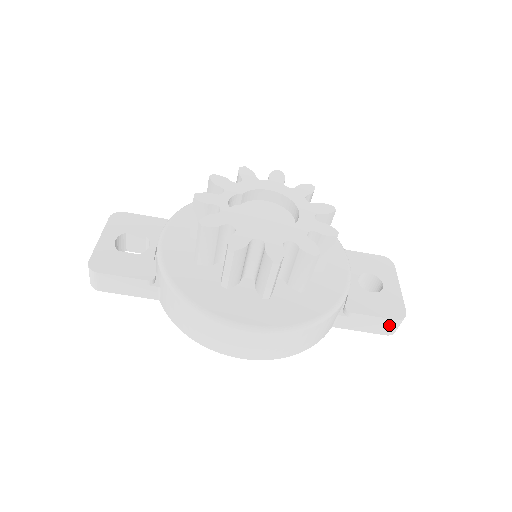
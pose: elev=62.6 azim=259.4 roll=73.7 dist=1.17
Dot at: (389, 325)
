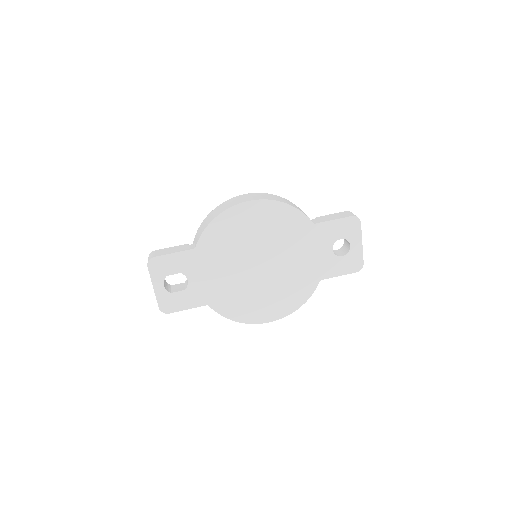
Dot at: (346, 214)
